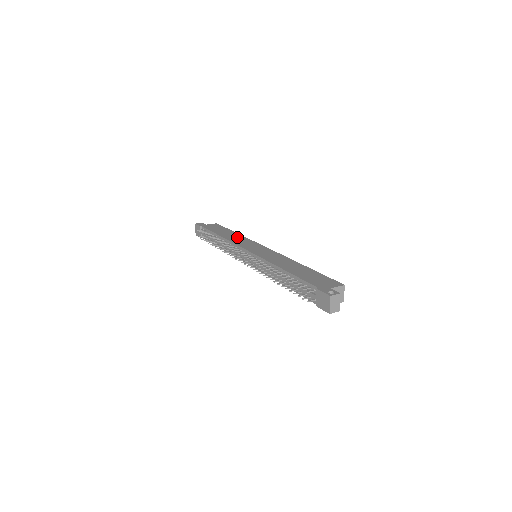
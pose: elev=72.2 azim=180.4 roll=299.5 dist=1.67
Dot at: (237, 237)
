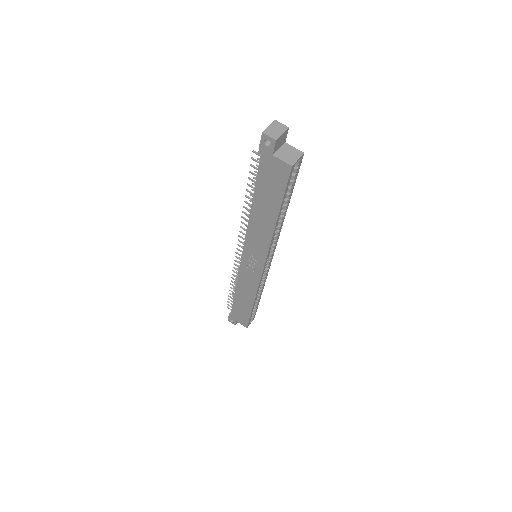
Dot at: occluded
